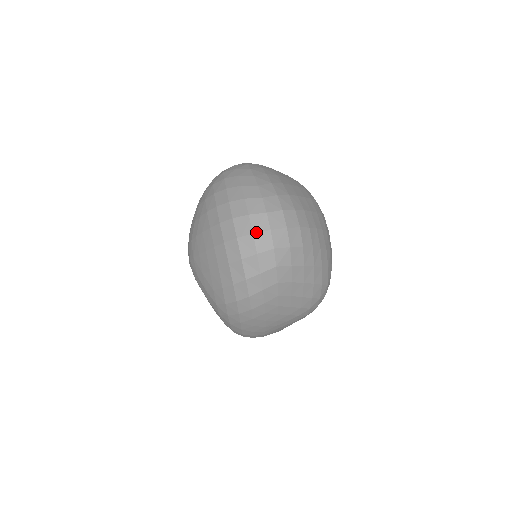
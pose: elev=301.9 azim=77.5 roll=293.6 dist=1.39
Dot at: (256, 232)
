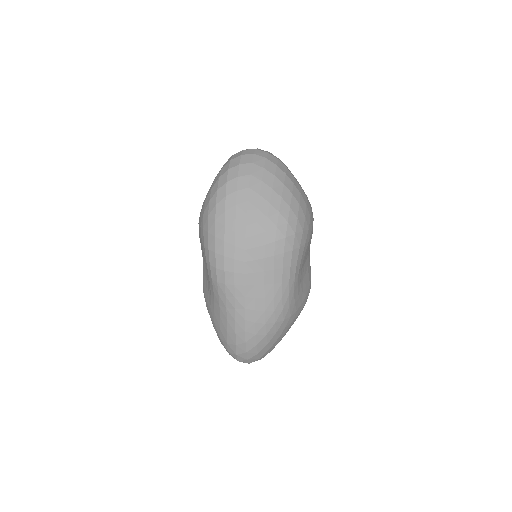
Dot at: (246, 150)
